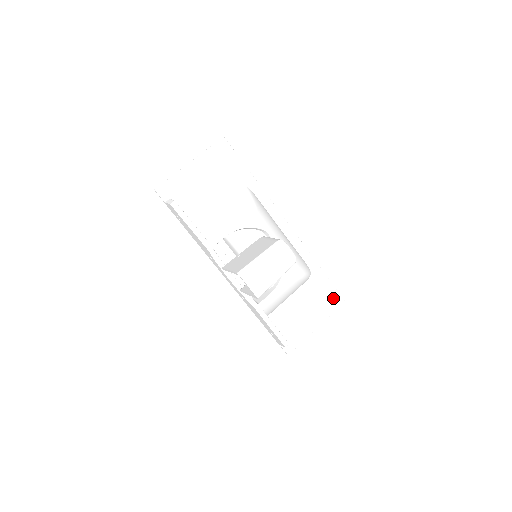
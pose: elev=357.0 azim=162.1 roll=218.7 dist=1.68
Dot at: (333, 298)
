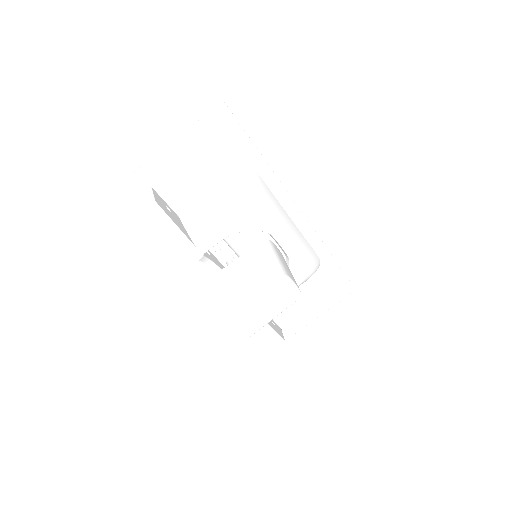
Dot at: (342, 287)
